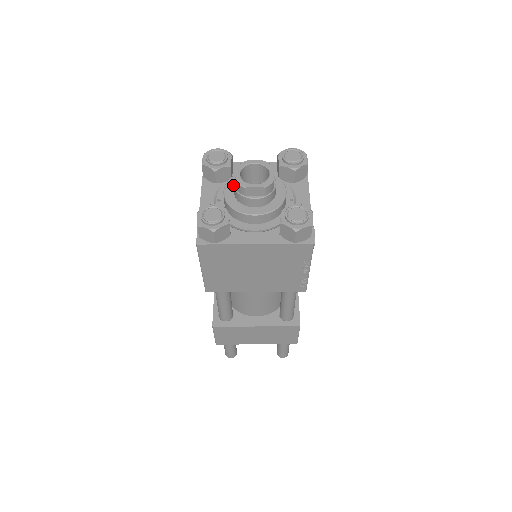
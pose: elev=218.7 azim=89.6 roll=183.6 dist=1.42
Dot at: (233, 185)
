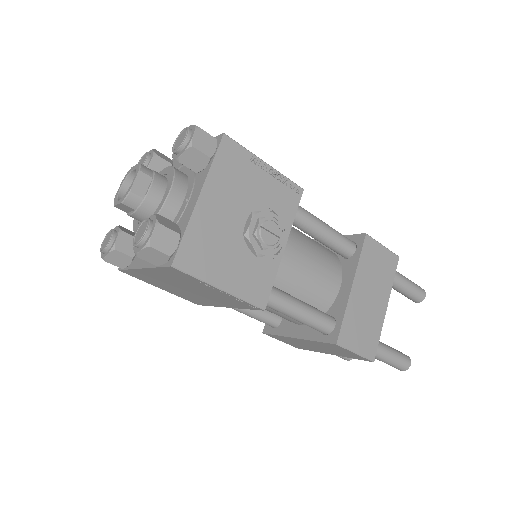
Dot at: occluded
